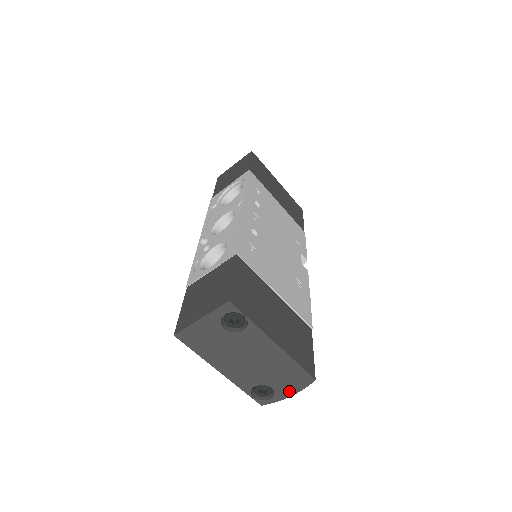
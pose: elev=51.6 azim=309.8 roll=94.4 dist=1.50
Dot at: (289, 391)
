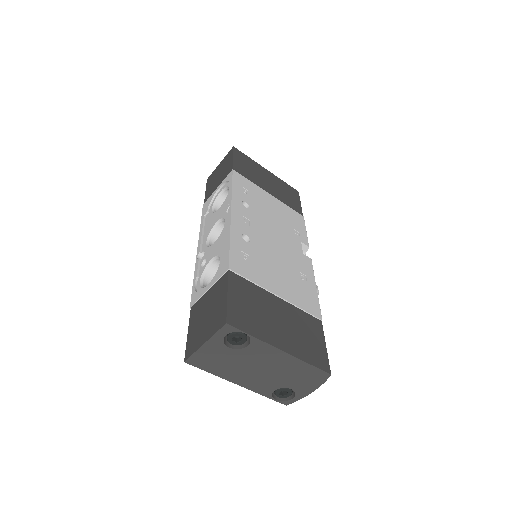
Dot at: (309, 389)
